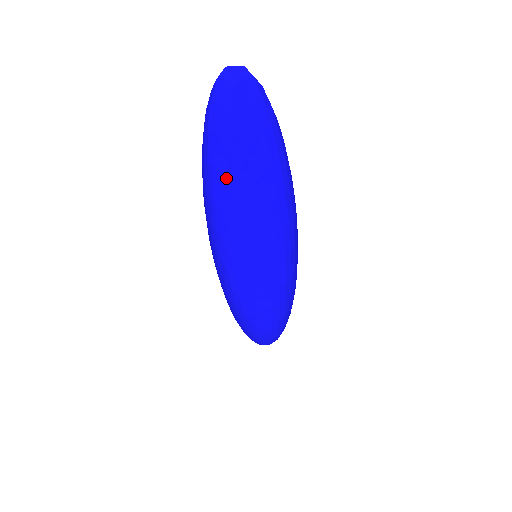
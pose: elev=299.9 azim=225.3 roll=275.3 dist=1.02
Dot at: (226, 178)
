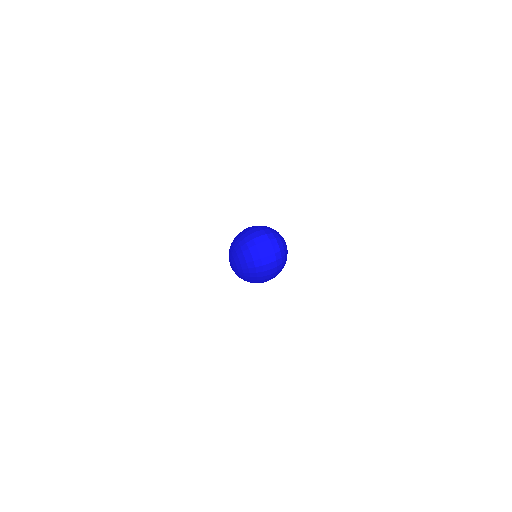
Dot at: (244, 269)
